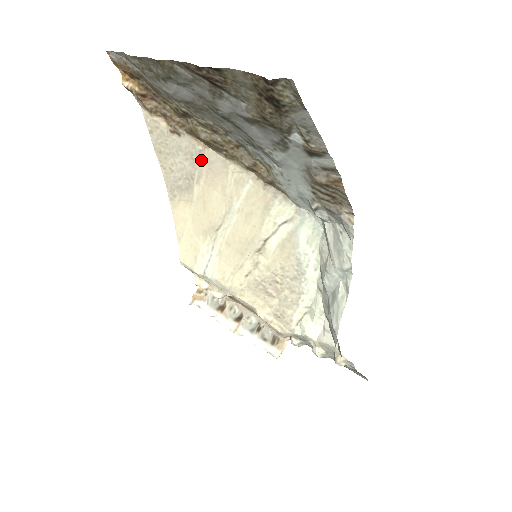
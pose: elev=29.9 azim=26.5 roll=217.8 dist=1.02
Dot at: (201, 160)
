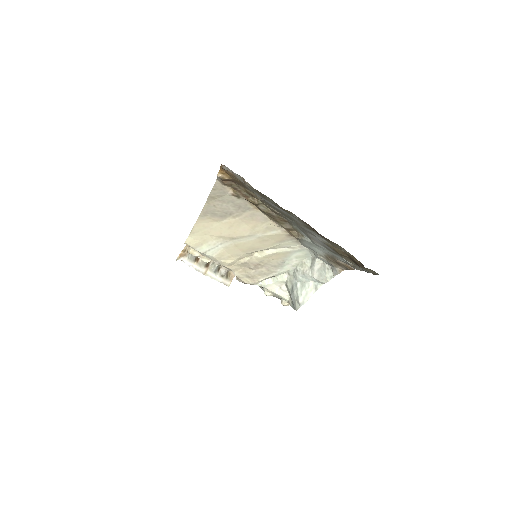
Dot at: (246, 211)
